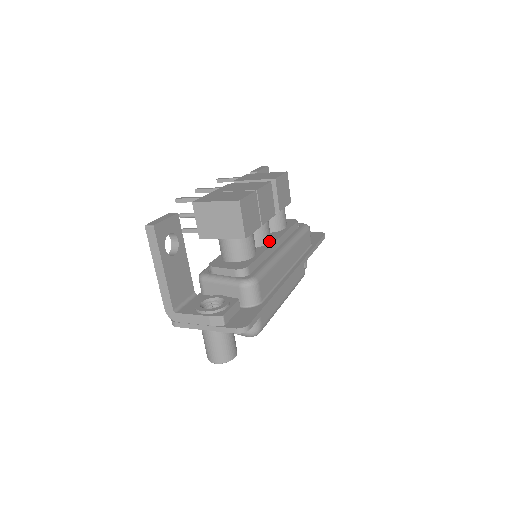
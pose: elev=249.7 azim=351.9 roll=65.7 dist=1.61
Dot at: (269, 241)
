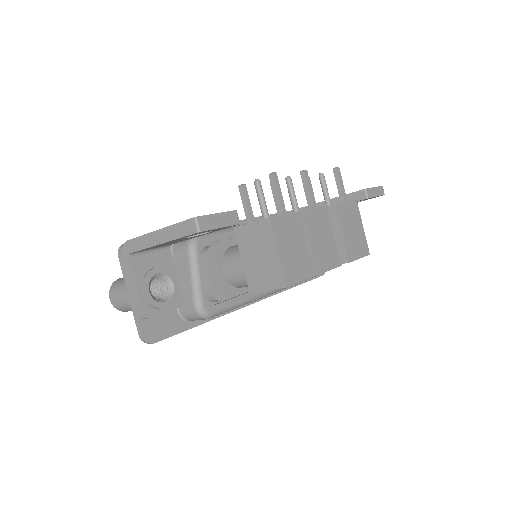
Dot at: occluded
